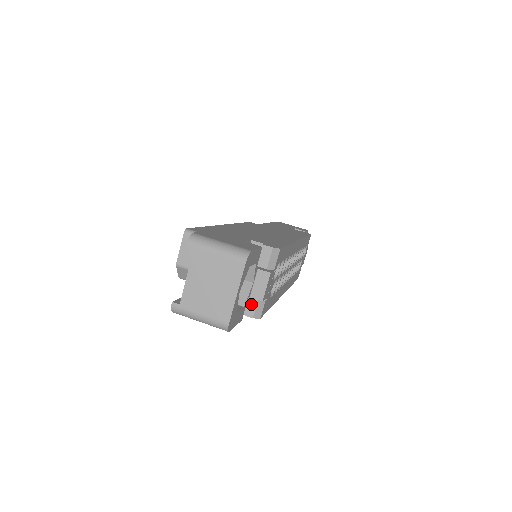
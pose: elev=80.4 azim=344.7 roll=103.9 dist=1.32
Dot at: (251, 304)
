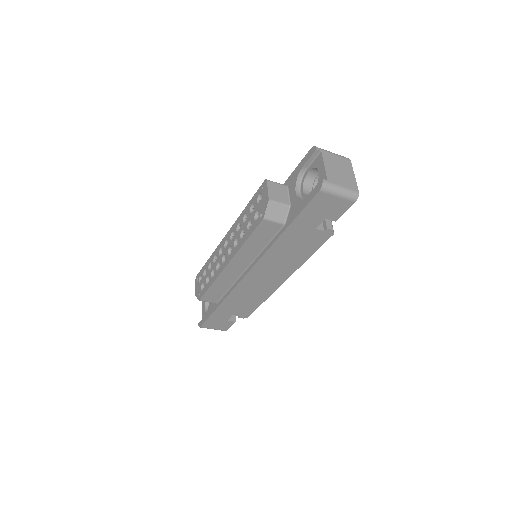
Dot at: (328, 221)
